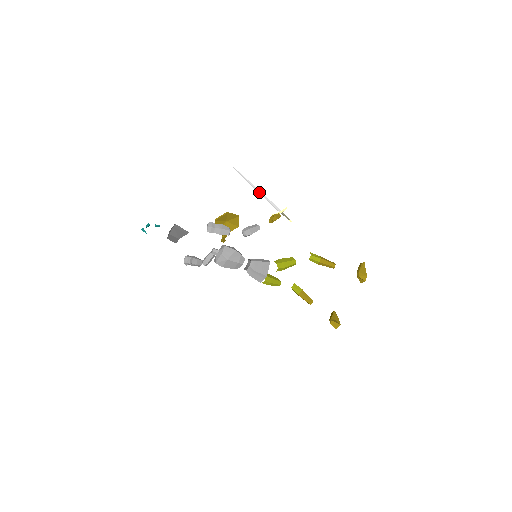
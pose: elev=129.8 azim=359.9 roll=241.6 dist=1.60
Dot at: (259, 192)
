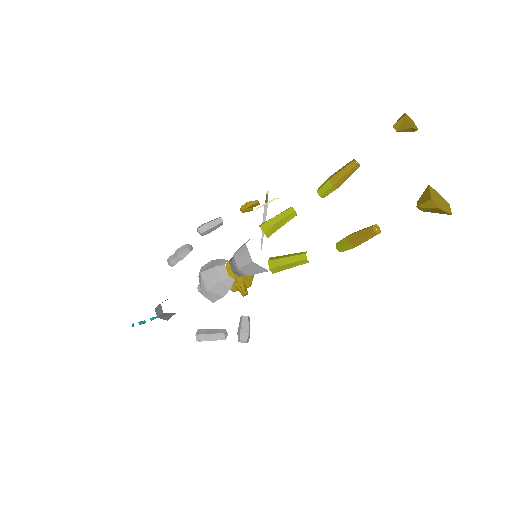
Dot at: occluded
